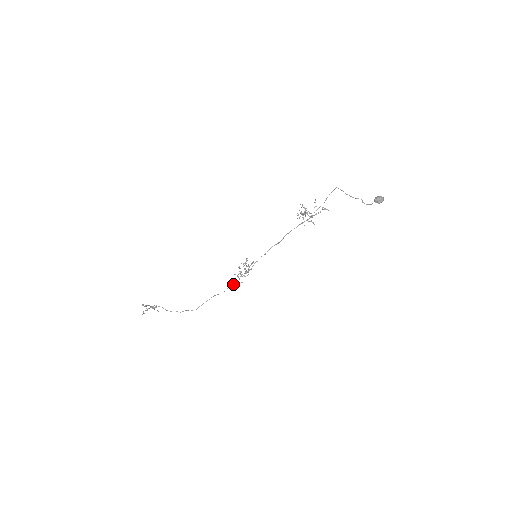
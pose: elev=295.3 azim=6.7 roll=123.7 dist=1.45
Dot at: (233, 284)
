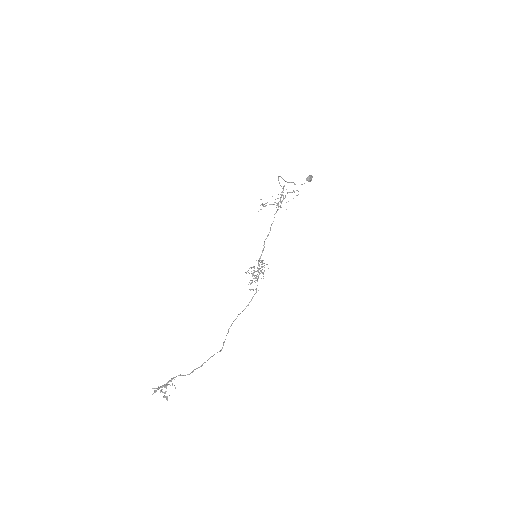
Dot at: (256, 292)
